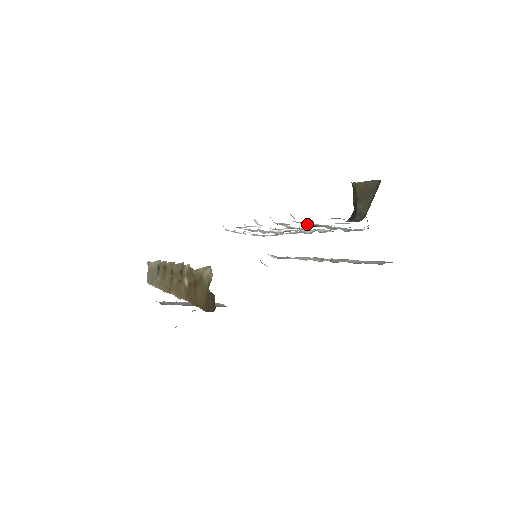
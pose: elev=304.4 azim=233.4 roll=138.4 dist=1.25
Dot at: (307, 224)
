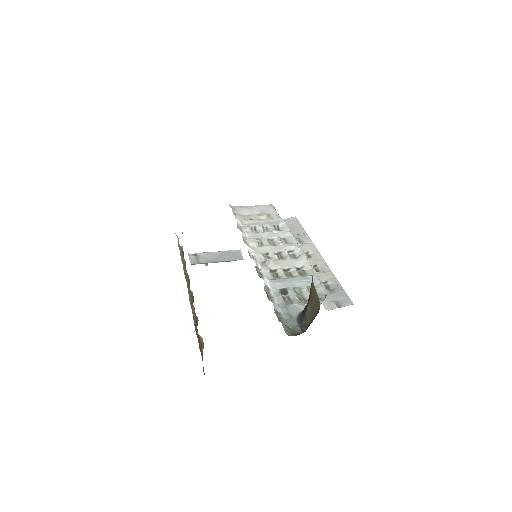
Dot at: (282, 282)
